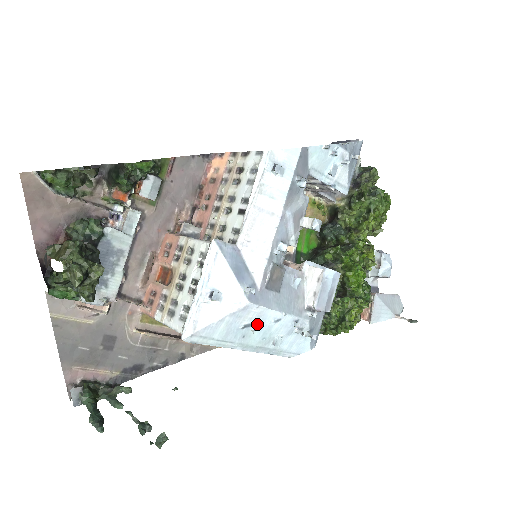
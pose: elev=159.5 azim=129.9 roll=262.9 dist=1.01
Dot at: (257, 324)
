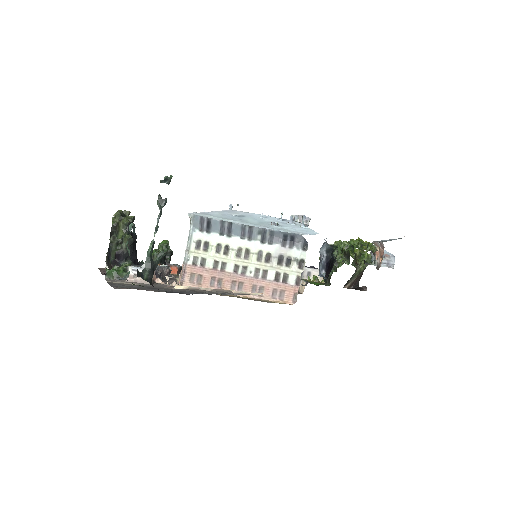
Dot at: (247, 217)
